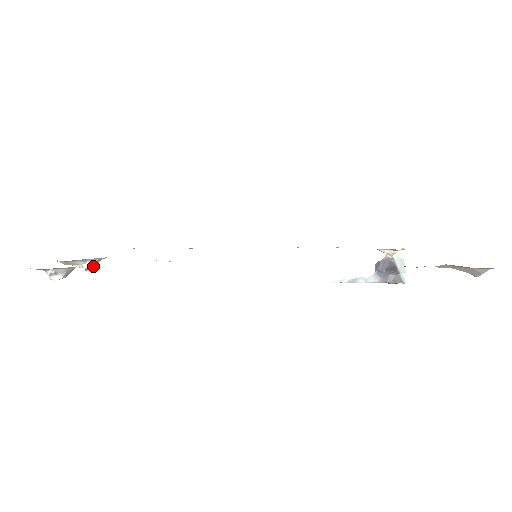
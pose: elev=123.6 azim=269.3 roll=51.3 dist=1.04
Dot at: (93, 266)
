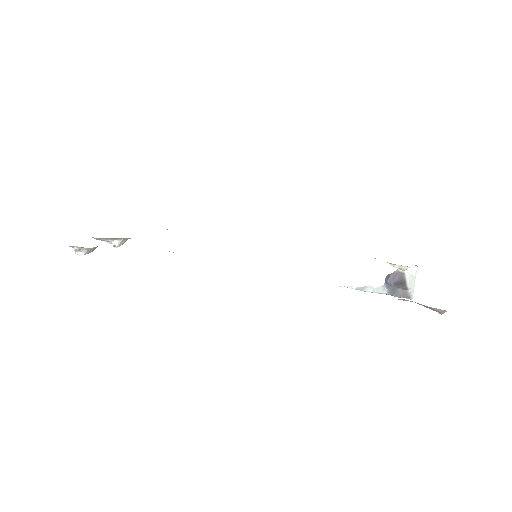
Dot at: (120, 244)
